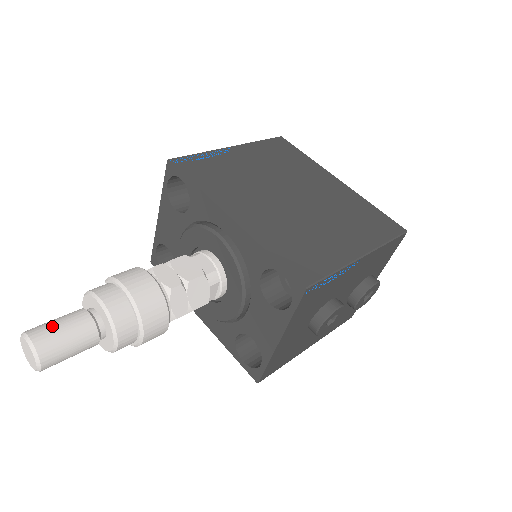
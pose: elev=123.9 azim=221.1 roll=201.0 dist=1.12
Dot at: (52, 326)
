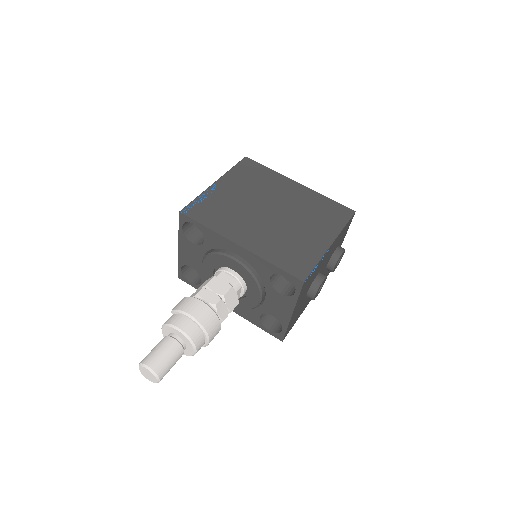
Dot at: (156, 354)
